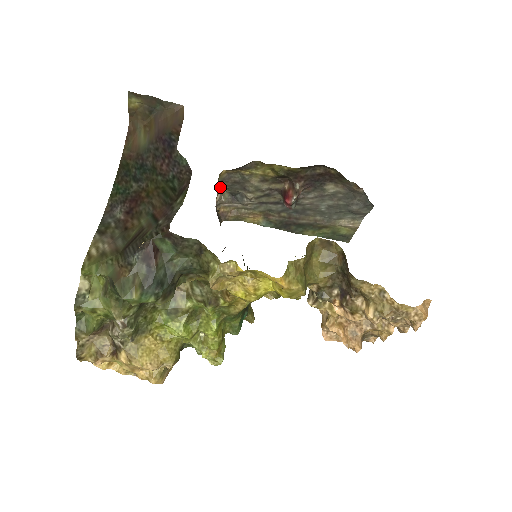
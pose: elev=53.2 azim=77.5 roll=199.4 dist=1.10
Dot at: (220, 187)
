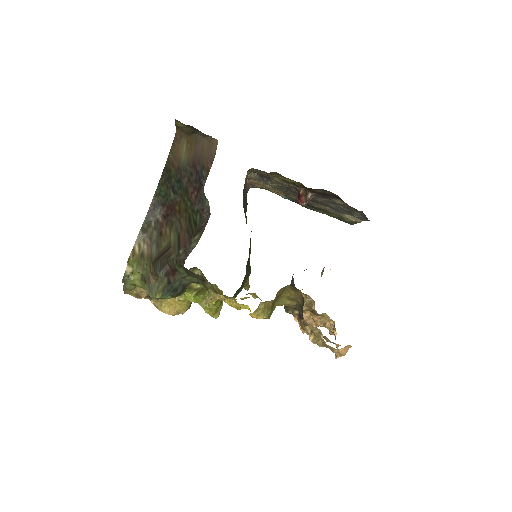
Dot at: (249, 173)
